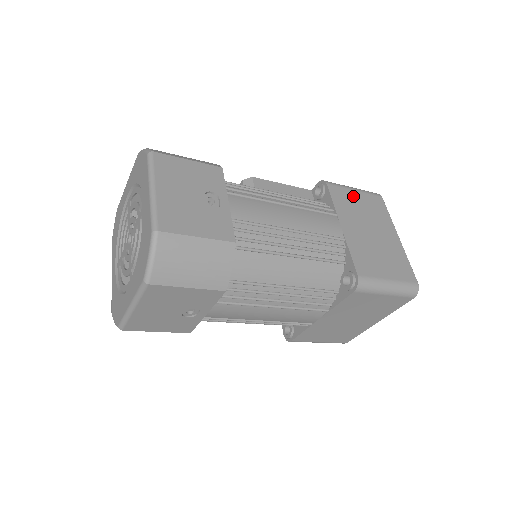
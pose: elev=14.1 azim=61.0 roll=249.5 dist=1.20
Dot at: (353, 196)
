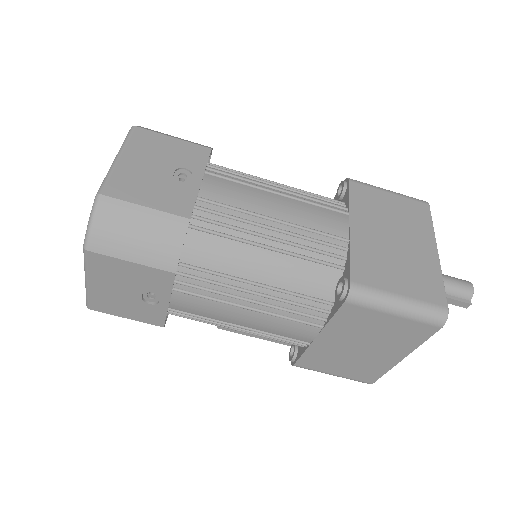
Dot at: occluded
